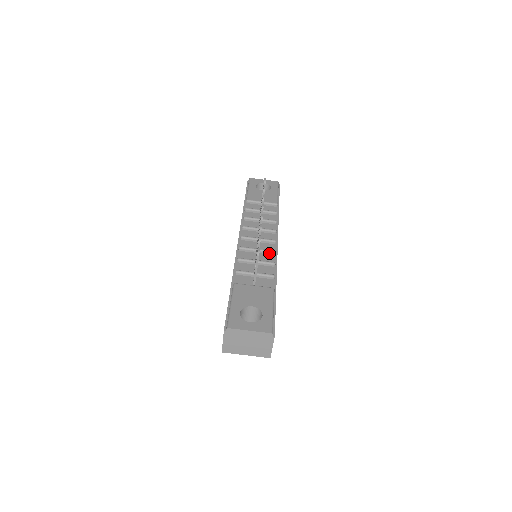
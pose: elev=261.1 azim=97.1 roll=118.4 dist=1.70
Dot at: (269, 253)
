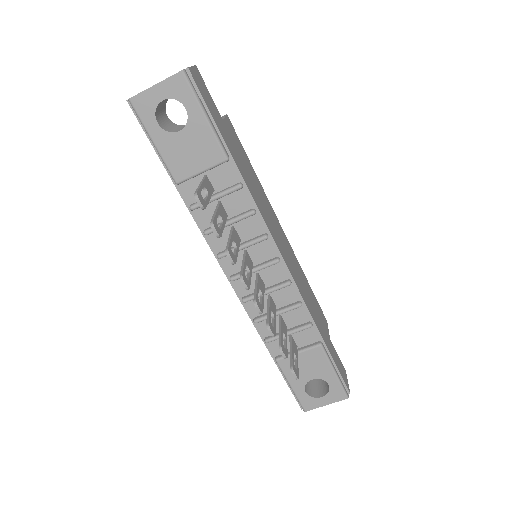
Dot at: (283, 287)
